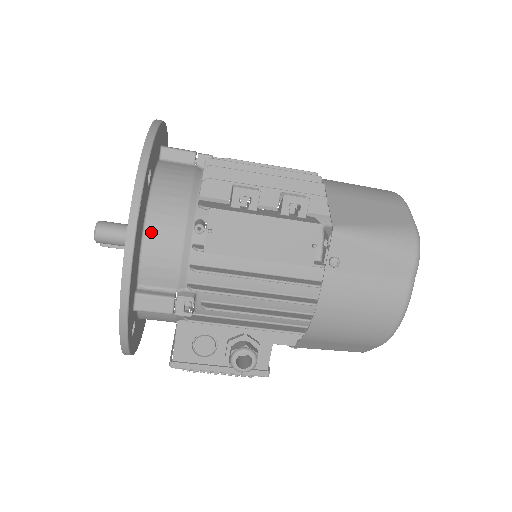
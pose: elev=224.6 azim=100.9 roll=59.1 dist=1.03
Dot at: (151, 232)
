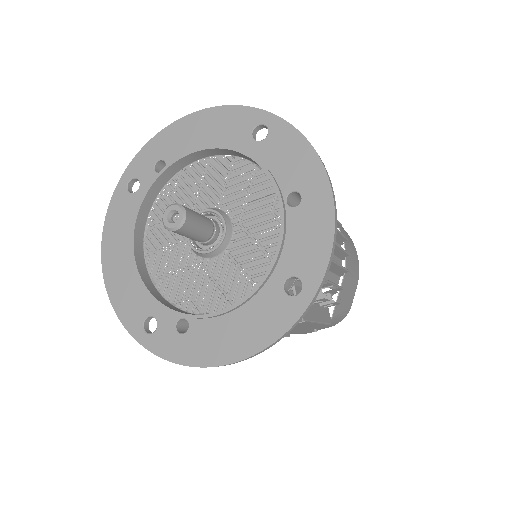
Dot at: occluded
